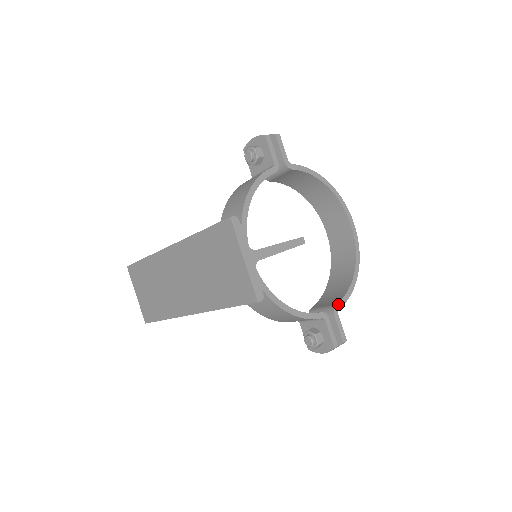
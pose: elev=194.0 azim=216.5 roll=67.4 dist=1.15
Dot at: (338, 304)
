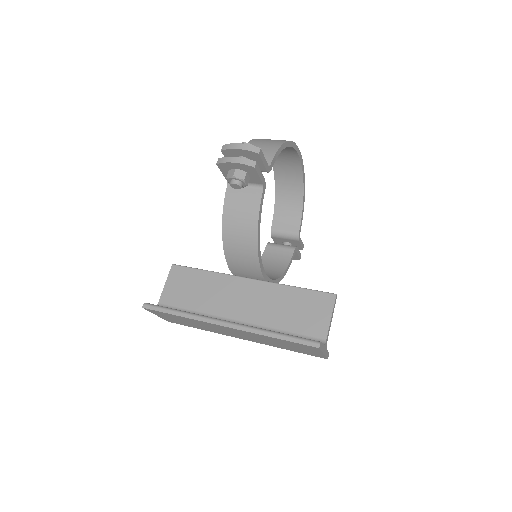
Dot at: (299, 230)
